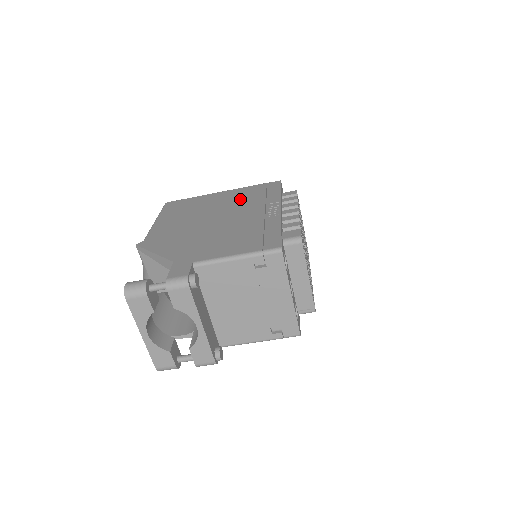
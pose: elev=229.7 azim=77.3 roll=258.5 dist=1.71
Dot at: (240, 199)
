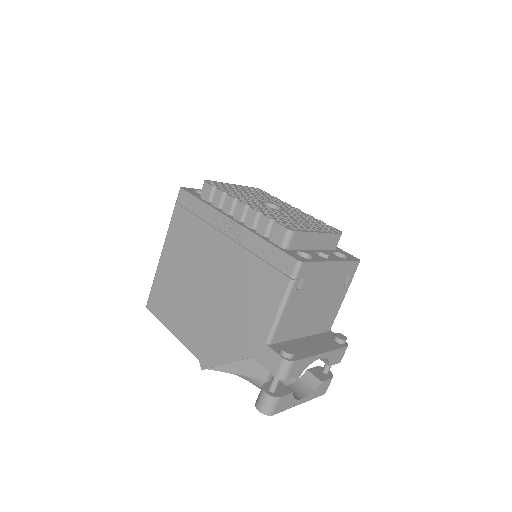
Dot at: (188, 244)
